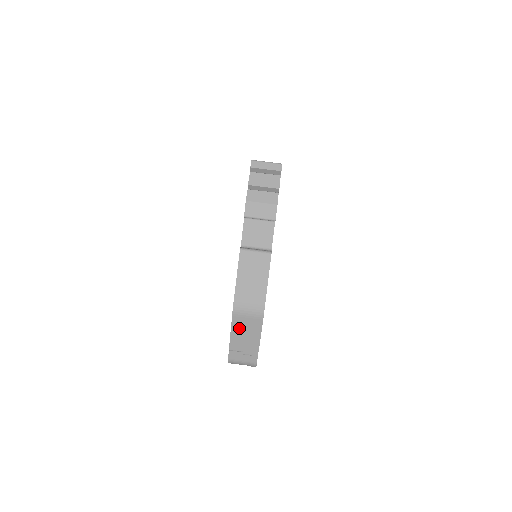
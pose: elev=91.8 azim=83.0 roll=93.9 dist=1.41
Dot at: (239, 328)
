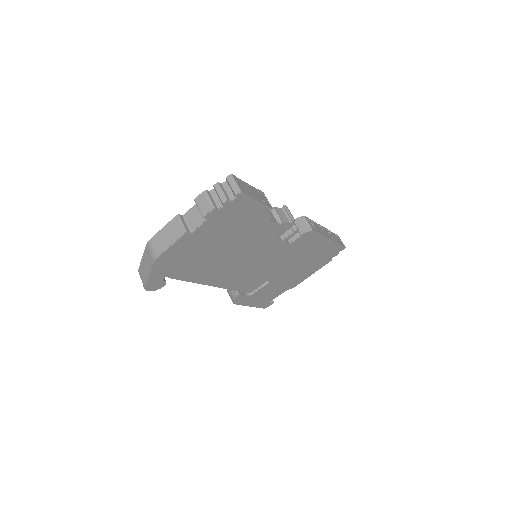
Dot at: (146, 256)
